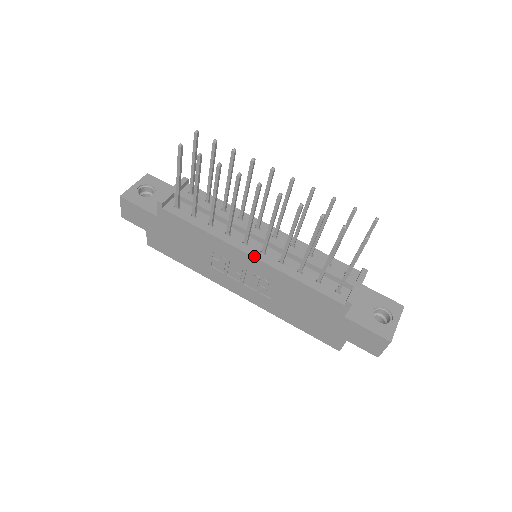
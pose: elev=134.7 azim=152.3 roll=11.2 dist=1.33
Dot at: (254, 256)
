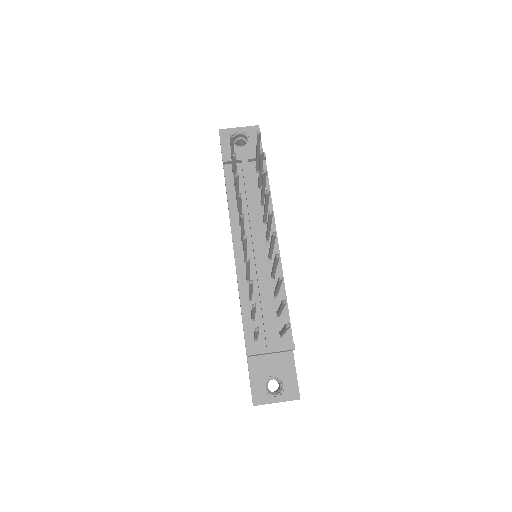
Dot at: (236, 256)
